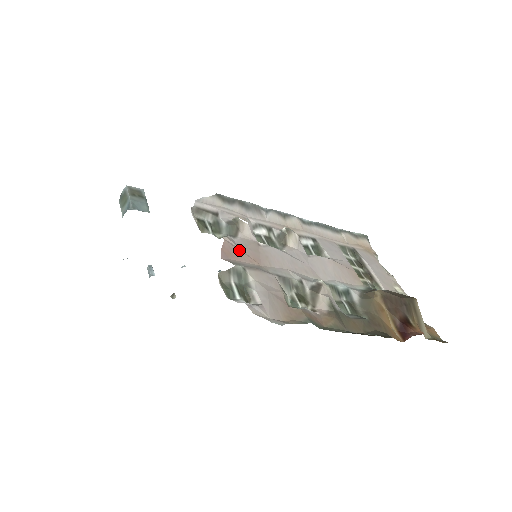
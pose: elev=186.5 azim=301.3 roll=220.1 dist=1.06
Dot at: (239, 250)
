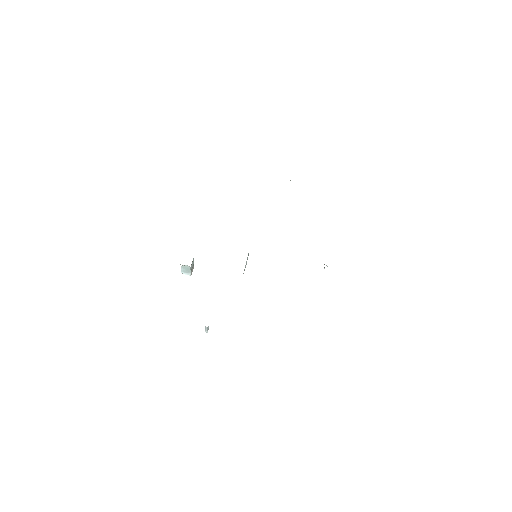
Dot at: occluded
